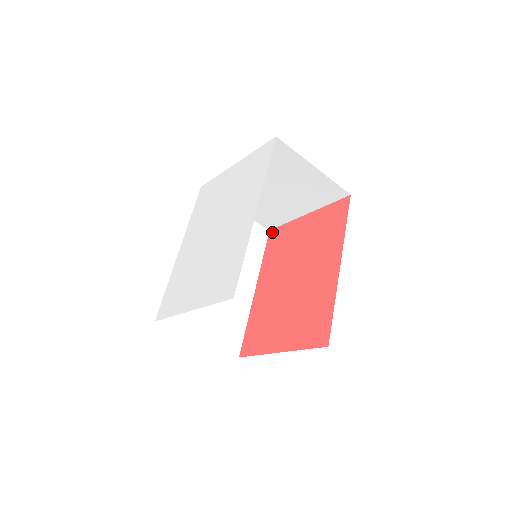
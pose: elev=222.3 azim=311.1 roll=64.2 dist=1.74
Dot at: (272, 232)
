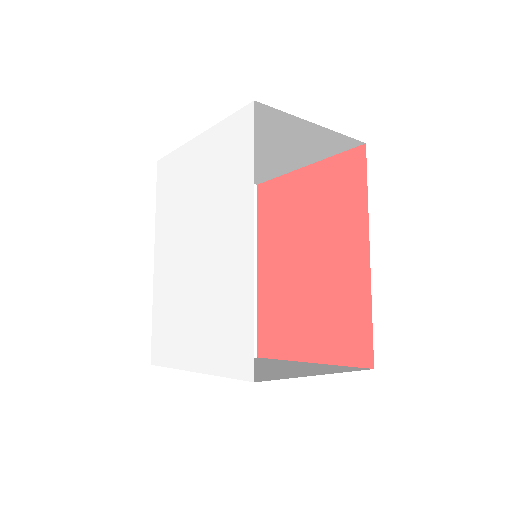
Dot at: (261, 188)
